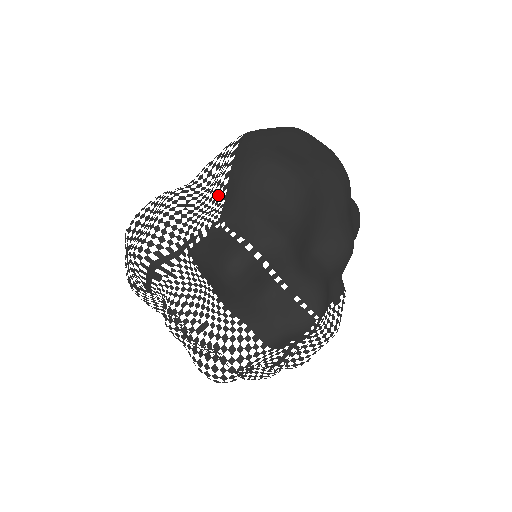
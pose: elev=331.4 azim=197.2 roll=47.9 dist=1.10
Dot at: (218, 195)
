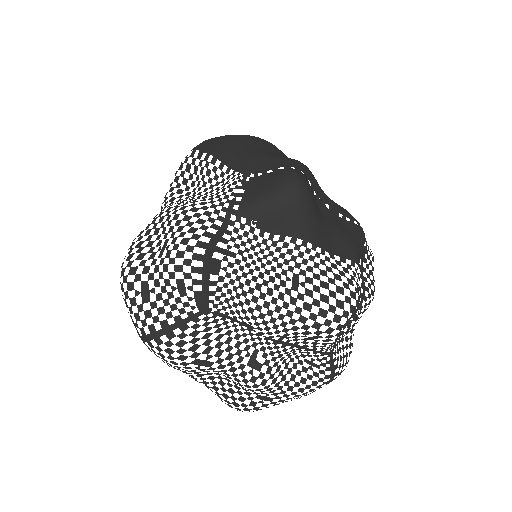
Dot at: (218, 177)
